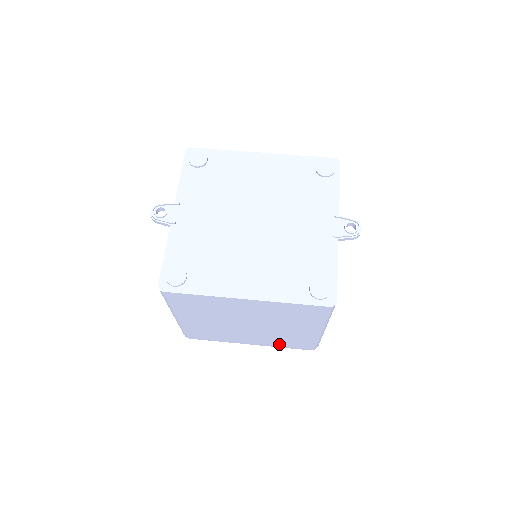
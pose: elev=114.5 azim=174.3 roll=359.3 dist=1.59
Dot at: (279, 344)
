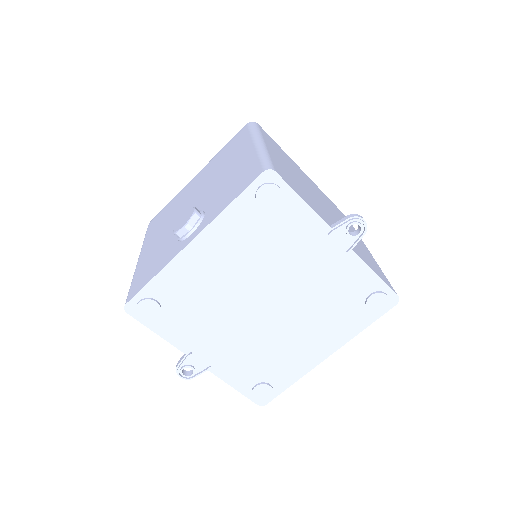
Dot at: occluded
